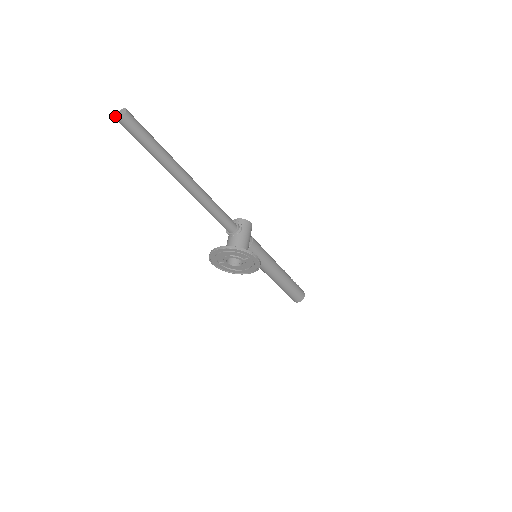
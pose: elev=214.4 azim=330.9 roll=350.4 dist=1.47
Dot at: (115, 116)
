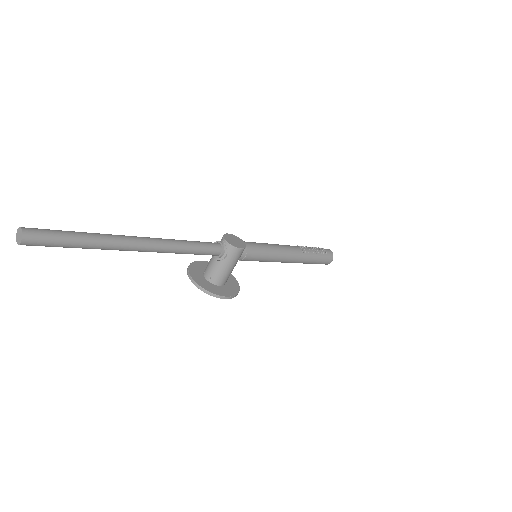
Dot at: occluded
